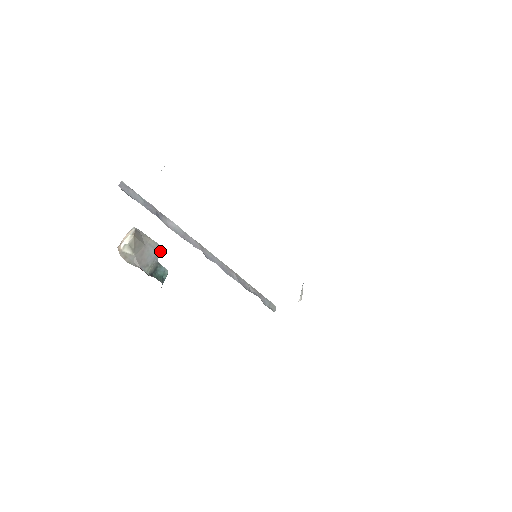
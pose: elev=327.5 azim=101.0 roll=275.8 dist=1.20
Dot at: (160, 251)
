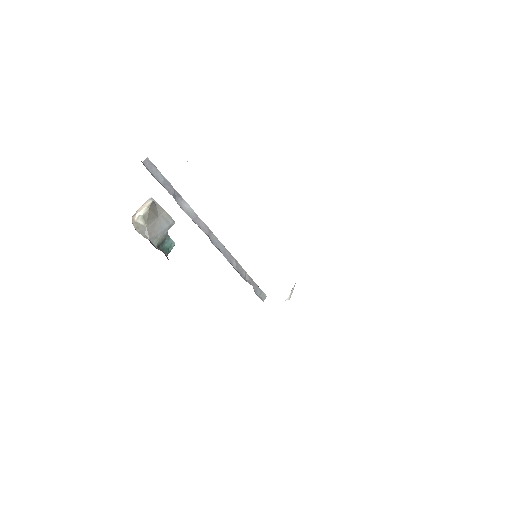
Dot at: (171, 224)
